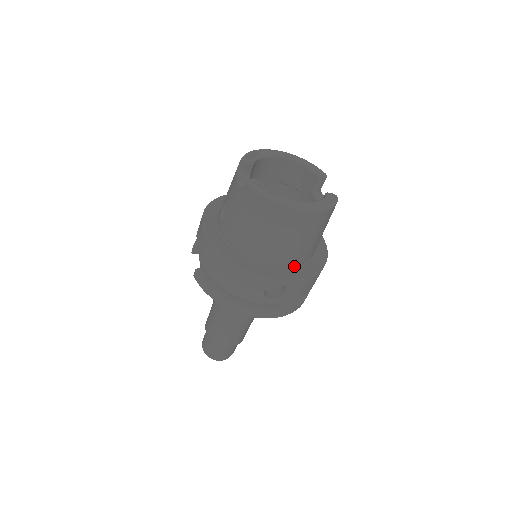
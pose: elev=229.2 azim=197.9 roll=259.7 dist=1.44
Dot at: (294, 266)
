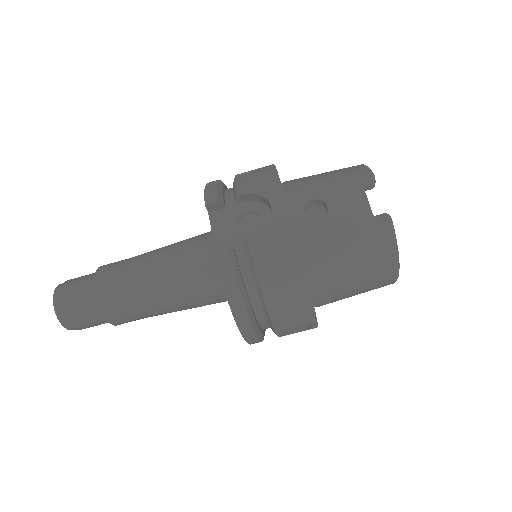
Dot at: occluded
